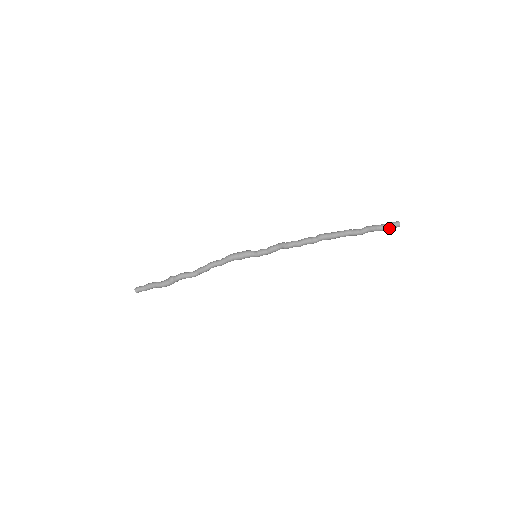
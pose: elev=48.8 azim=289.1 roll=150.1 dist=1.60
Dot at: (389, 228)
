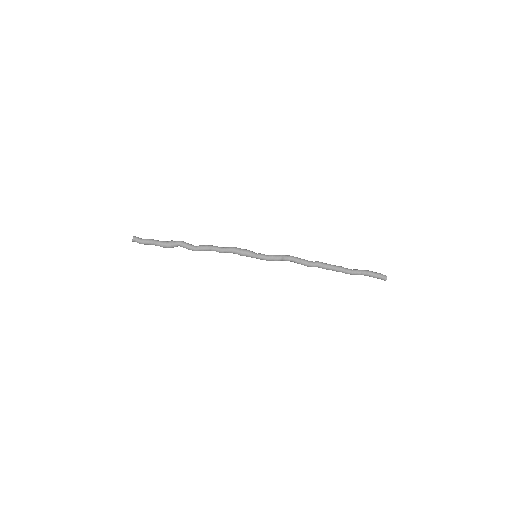
Dot at: (378, 275)
